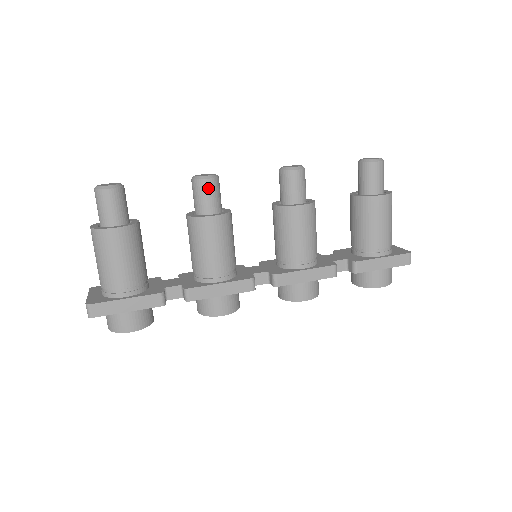
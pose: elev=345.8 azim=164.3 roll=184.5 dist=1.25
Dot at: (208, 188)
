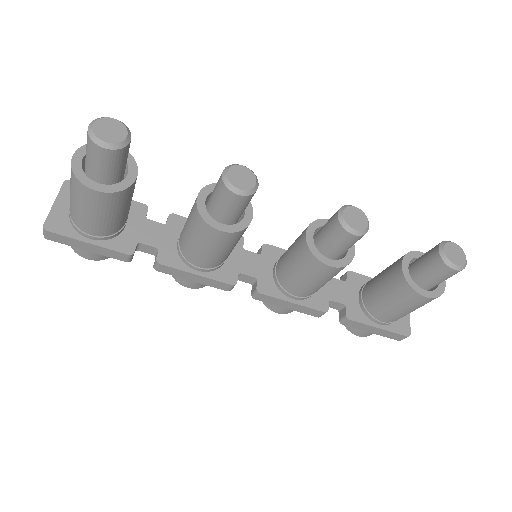
Dot at: (233, 201)
